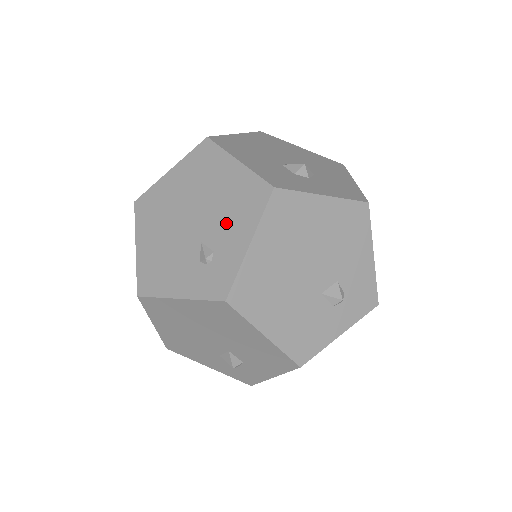
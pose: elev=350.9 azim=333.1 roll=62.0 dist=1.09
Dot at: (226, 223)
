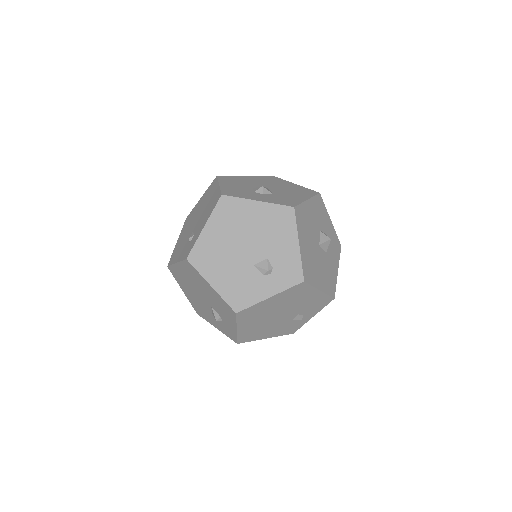
Dot at: (203, 219)
